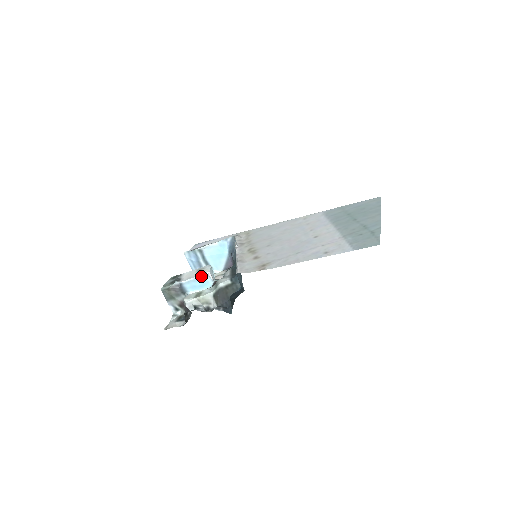
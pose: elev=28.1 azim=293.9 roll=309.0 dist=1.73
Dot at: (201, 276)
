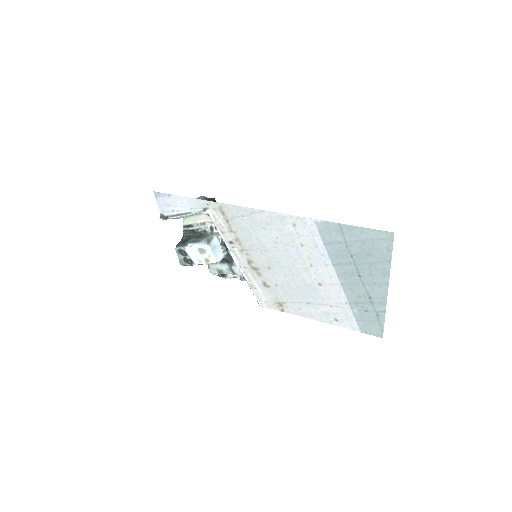
Dot at: occluded
